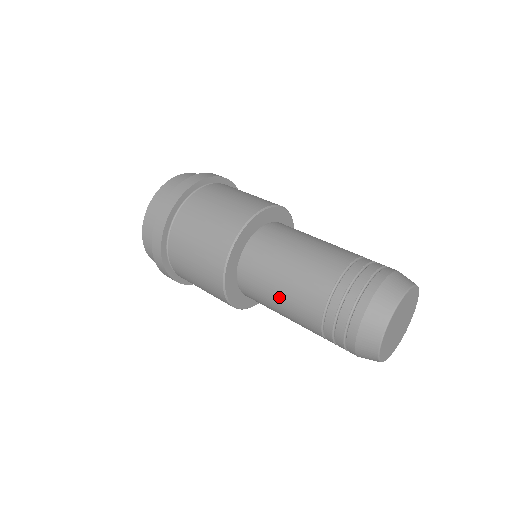
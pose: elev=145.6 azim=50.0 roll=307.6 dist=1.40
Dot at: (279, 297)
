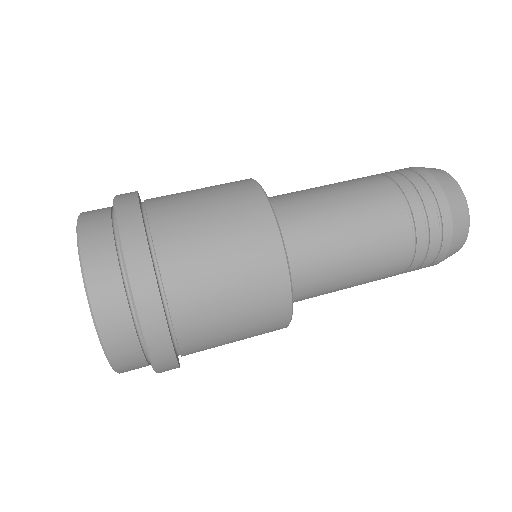
Dot at: (354, 246)
